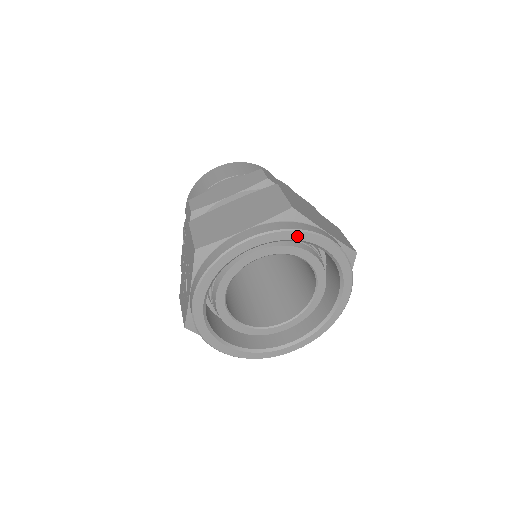
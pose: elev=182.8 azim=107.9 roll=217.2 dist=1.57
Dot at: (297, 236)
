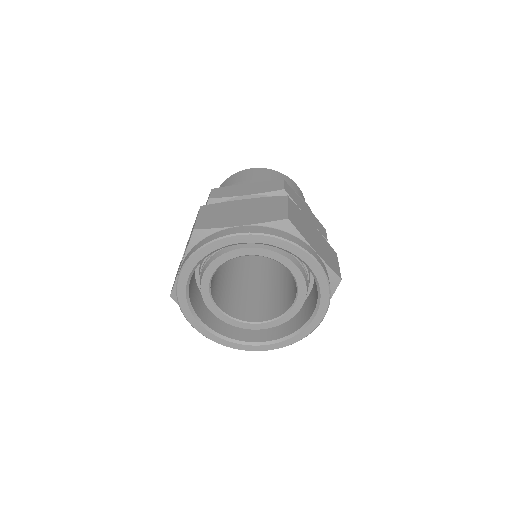
Dot at: (284, 245)
